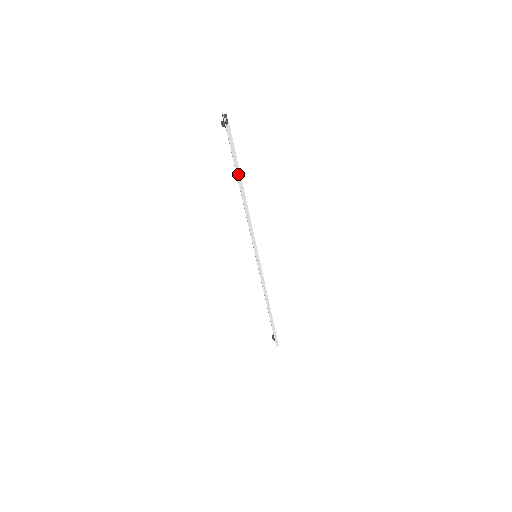
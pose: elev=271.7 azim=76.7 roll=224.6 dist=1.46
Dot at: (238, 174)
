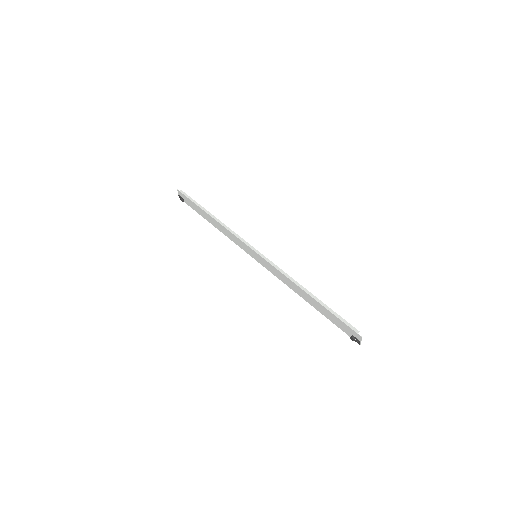
Dot at: (201, 207)
